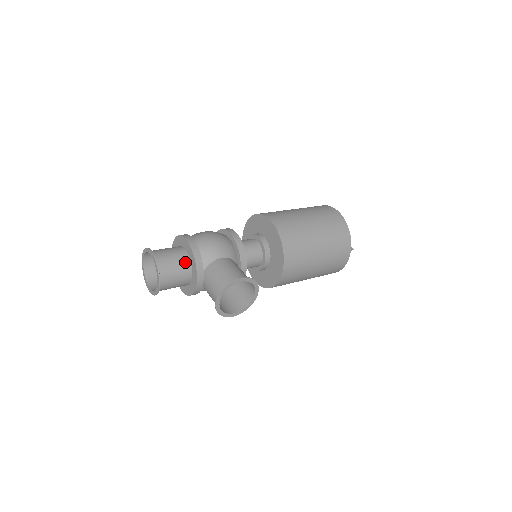
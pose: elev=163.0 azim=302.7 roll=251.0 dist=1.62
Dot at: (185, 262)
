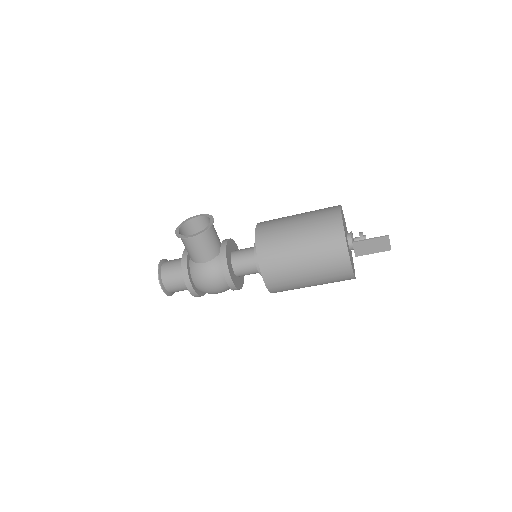
Dot at: occluded
